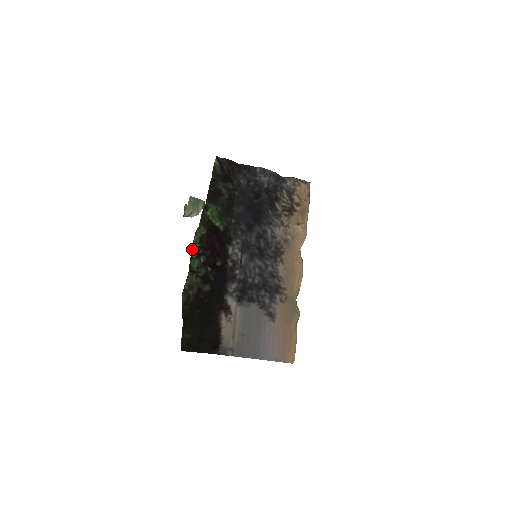
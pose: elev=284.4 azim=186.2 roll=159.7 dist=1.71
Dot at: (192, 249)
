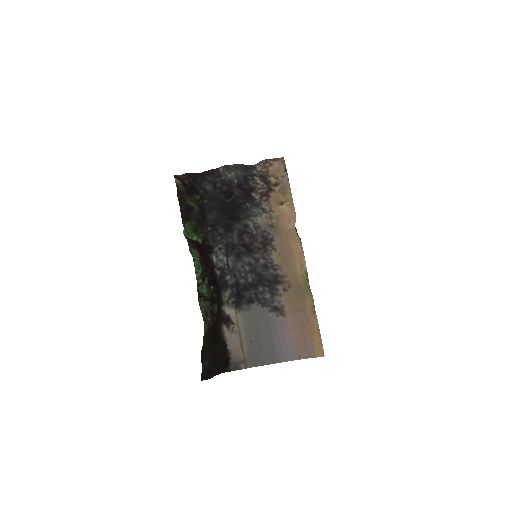
Dot at: (197, 276)
